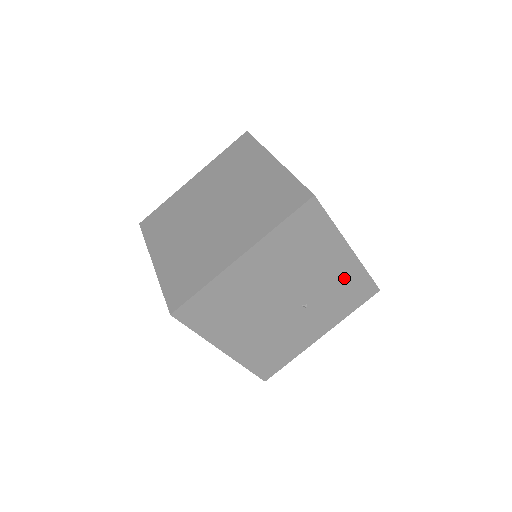
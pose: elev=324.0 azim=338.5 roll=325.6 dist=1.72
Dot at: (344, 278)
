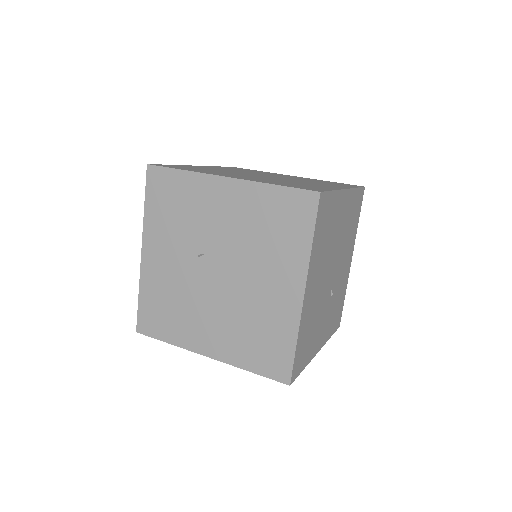
Dot at: (342, 287)
